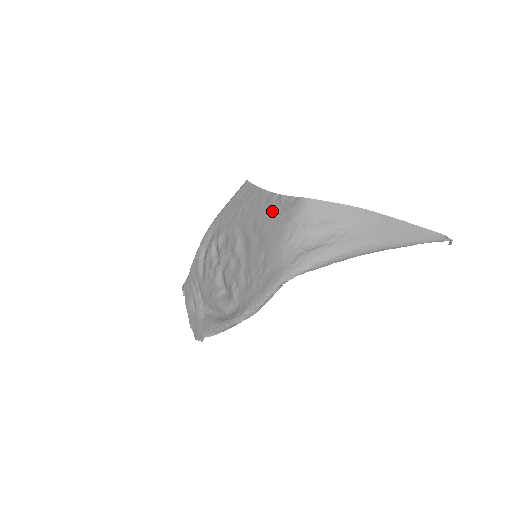
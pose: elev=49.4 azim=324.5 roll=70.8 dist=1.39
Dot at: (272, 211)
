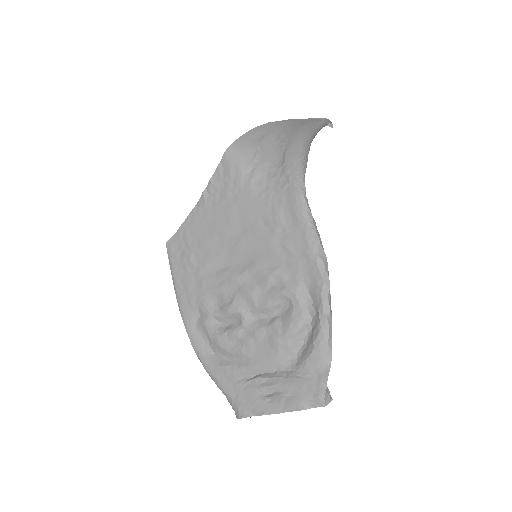
Dot at: (218, 201)
